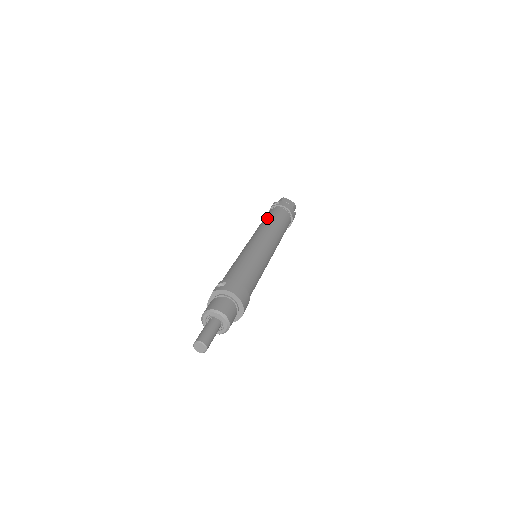
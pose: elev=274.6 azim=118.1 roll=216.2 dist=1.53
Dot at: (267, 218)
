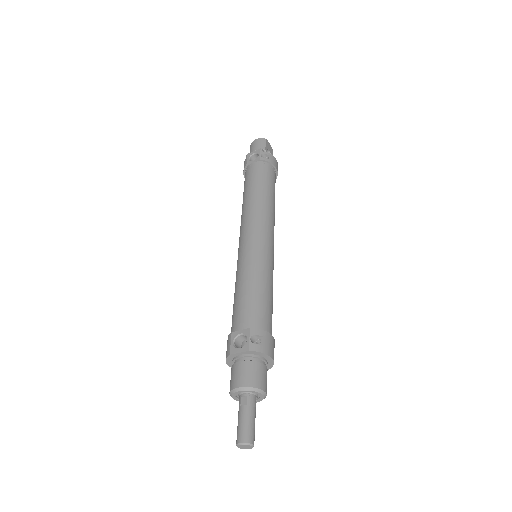
Dot at: (264, 188)
